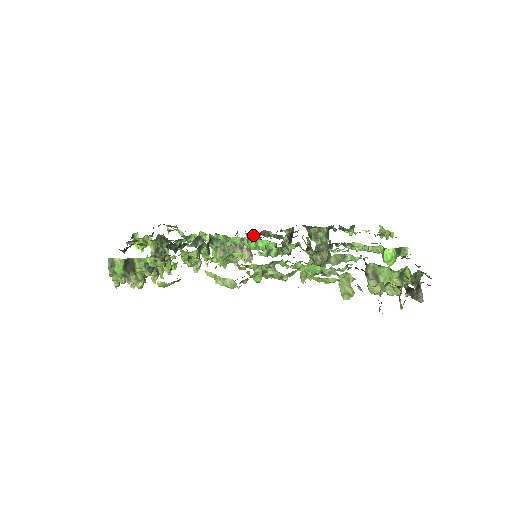
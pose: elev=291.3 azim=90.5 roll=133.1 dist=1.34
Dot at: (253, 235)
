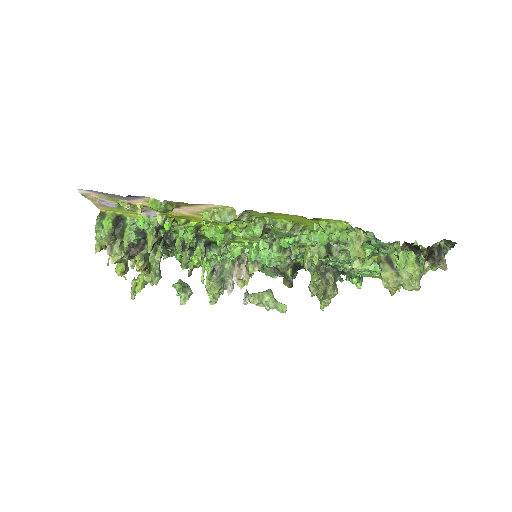
Dot at: occluded
